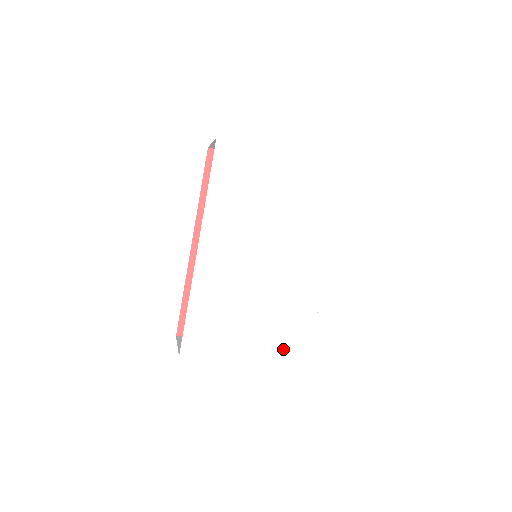
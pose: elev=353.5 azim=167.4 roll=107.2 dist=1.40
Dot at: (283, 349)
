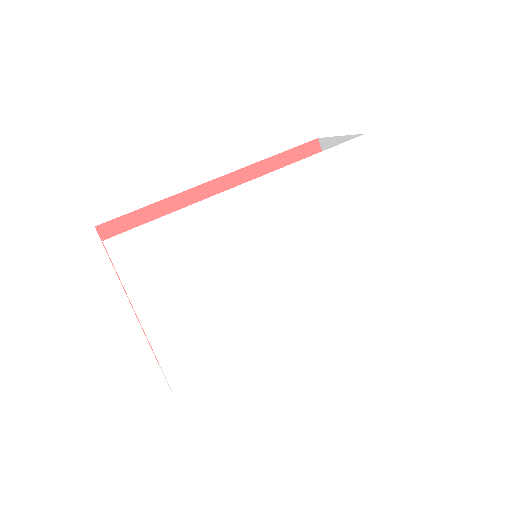
Dot at: (187, 359)
